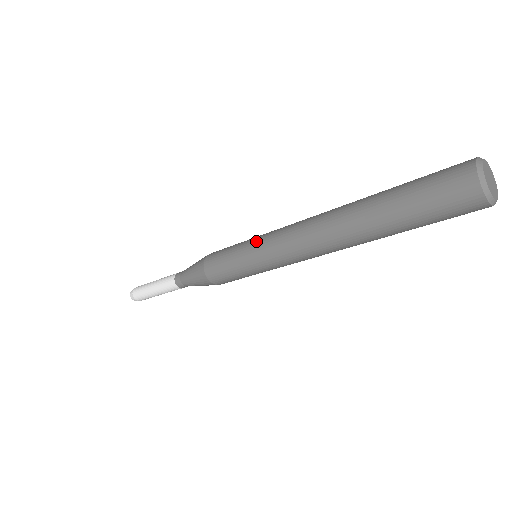
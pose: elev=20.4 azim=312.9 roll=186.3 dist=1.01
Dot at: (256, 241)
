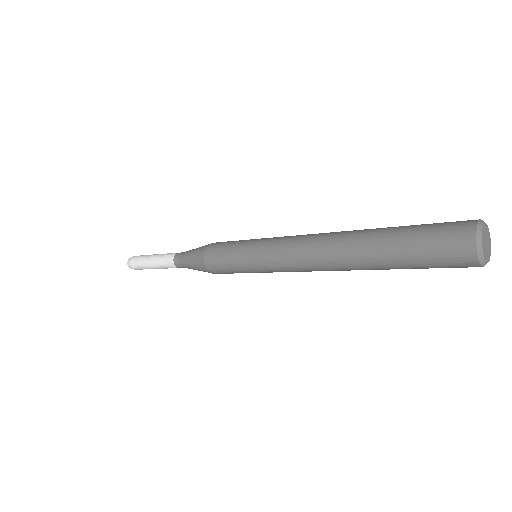
Dot at: (257, 257)
